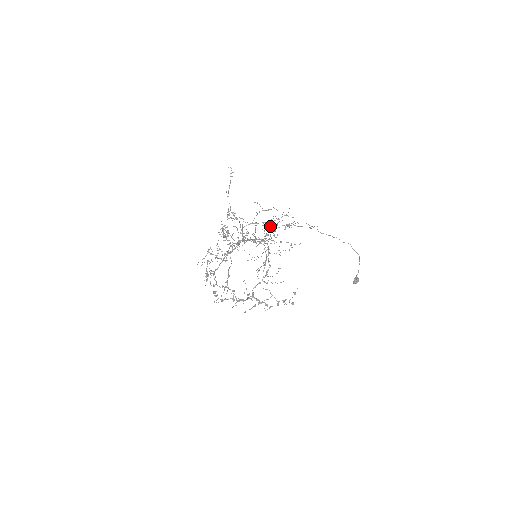
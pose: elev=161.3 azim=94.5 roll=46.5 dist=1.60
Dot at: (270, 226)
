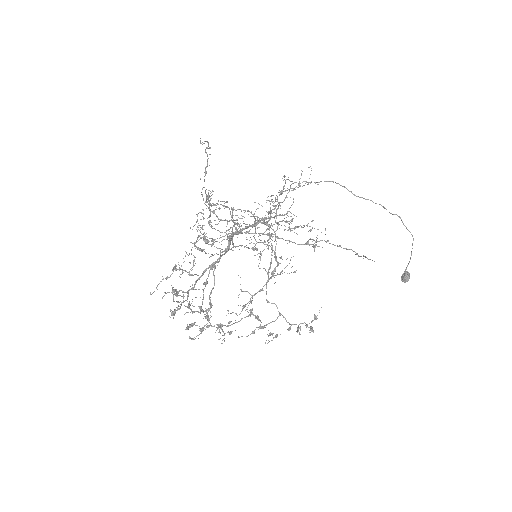
Dot at: occluded
